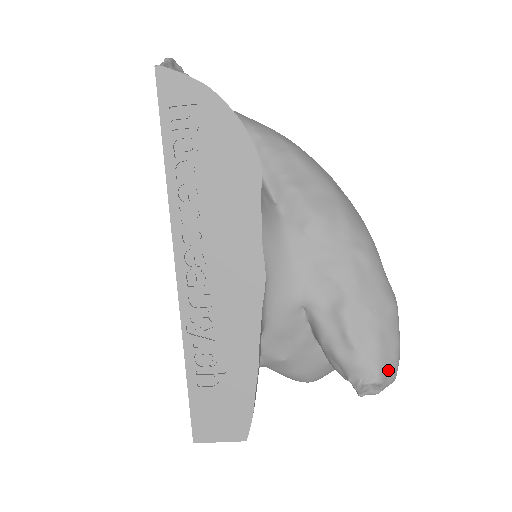
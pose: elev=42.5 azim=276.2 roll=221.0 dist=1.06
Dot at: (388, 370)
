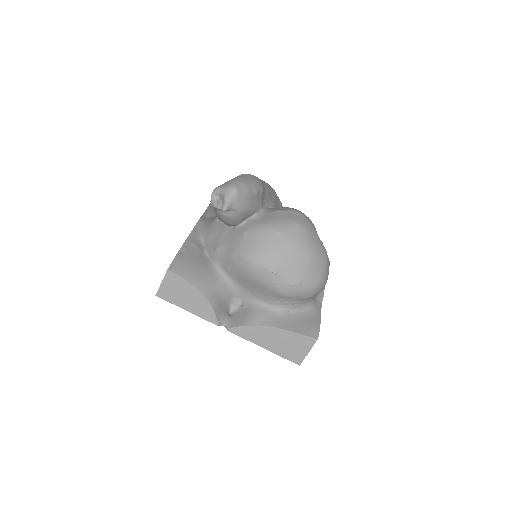
Dot at: (224, 185)
